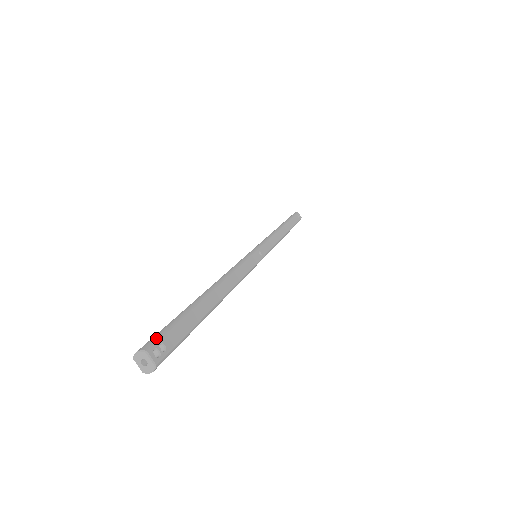
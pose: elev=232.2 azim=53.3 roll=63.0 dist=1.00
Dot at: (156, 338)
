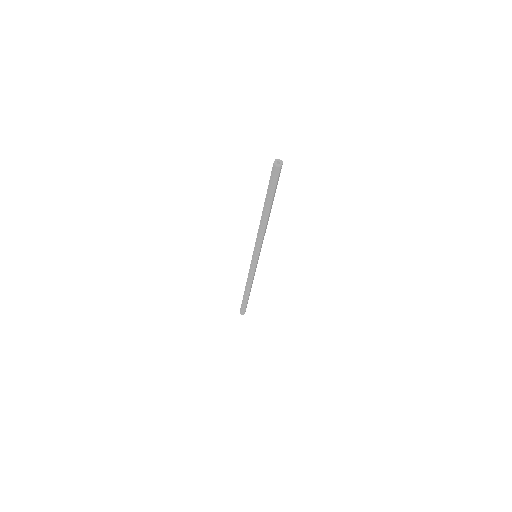
Dot at: occluded
